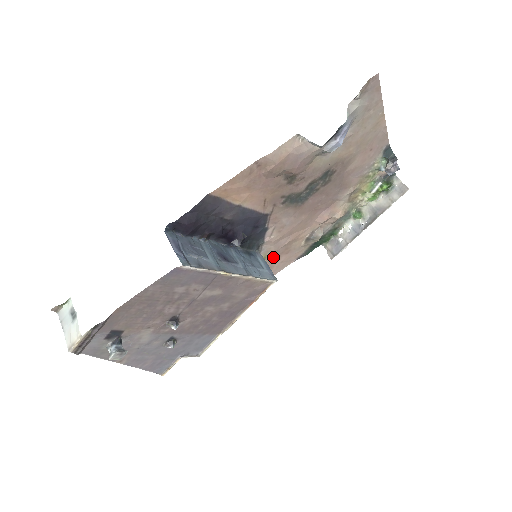
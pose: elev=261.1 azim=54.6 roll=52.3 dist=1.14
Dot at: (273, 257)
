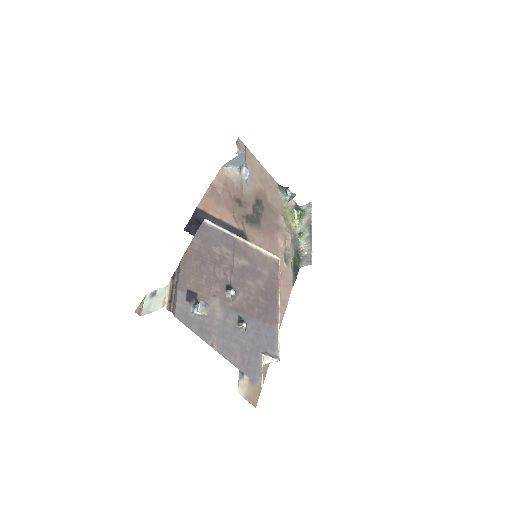
Dot at: occluded
